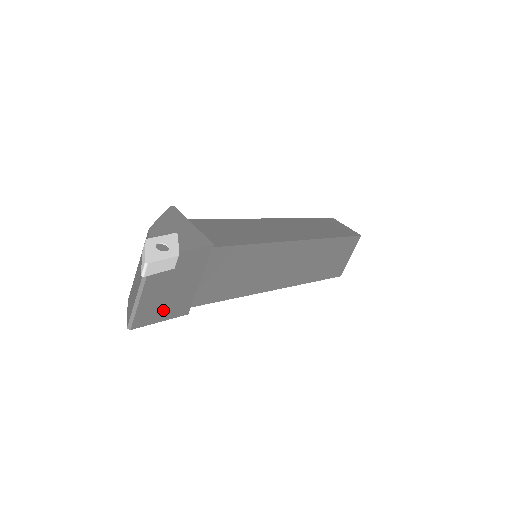
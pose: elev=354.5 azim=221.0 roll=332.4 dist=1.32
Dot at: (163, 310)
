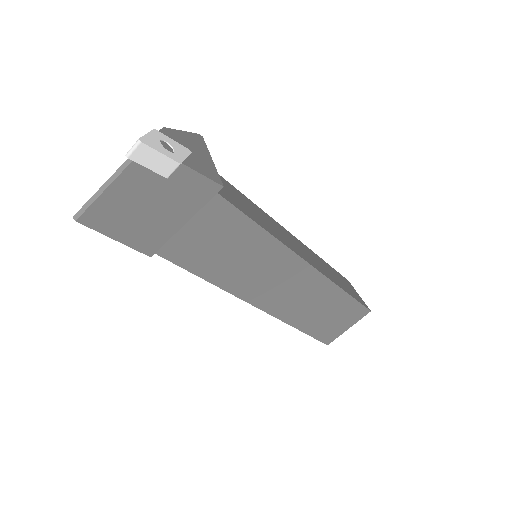
Dot at: (126, 227)
